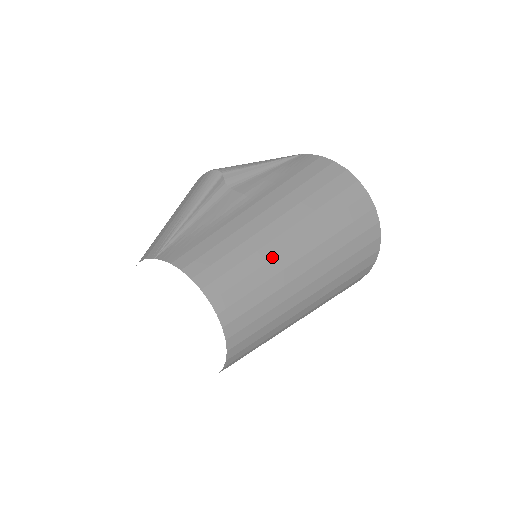
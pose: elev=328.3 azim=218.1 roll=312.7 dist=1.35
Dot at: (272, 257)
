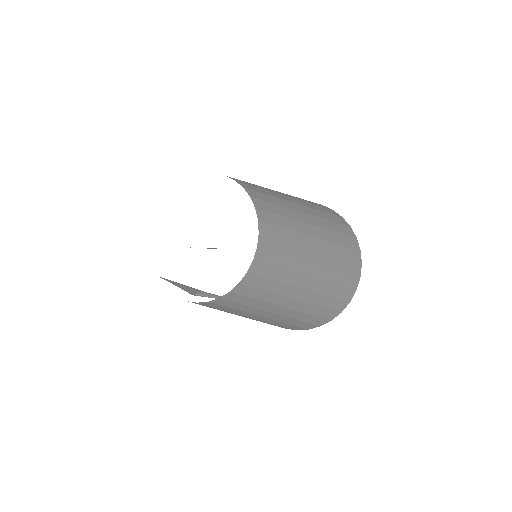
Dot at: occluded
